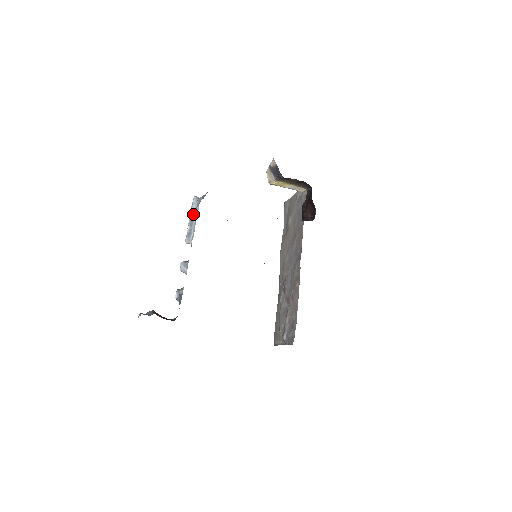
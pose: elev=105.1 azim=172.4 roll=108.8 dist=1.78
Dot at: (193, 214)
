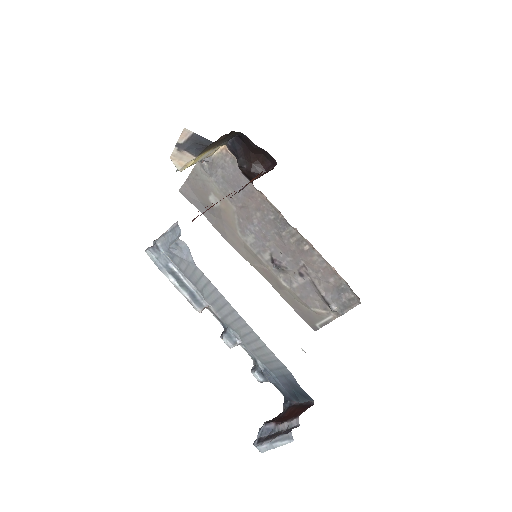
Dot at: (171, 271)
